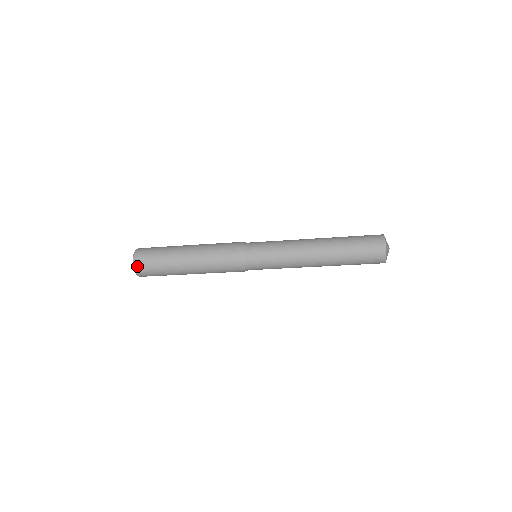
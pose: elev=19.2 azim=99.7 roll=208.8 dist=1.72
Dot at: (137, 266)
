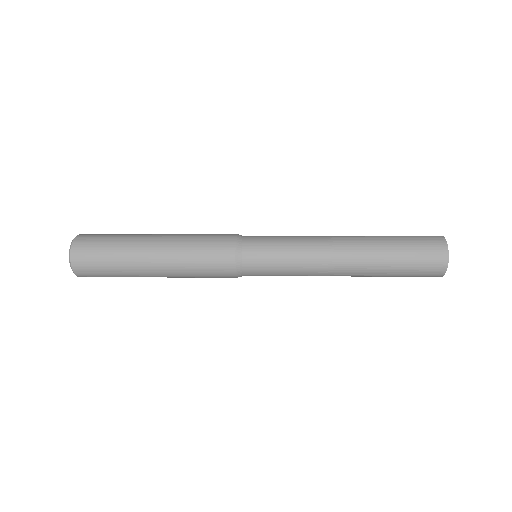
Dot at: (78, 272)
